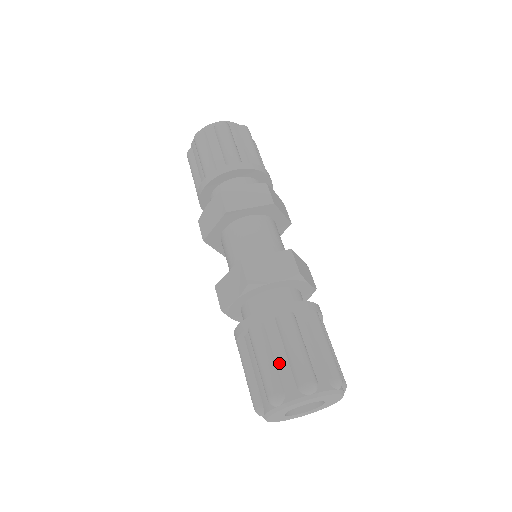
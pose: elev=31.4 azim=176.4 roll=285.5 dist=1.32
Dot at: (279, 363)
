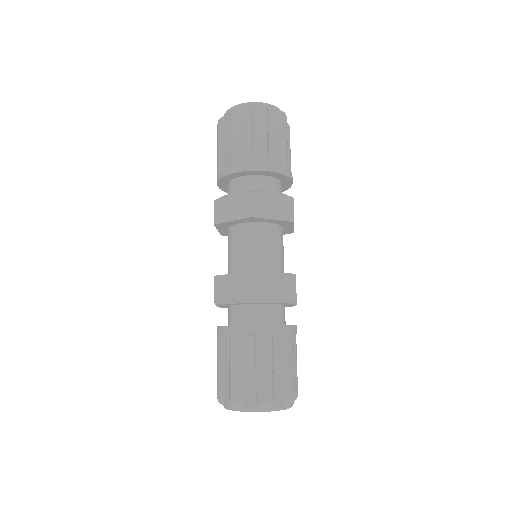
Dot at: (226, 374)
